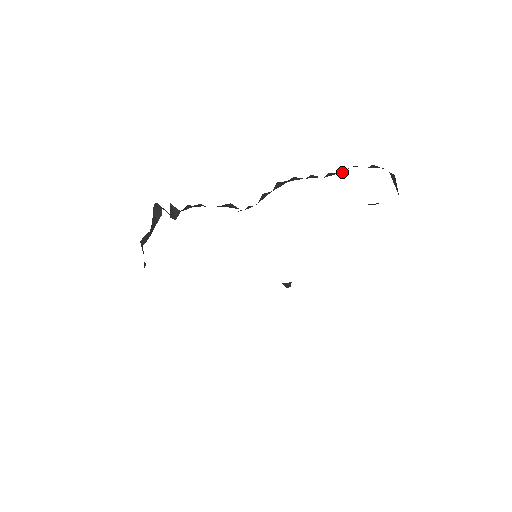
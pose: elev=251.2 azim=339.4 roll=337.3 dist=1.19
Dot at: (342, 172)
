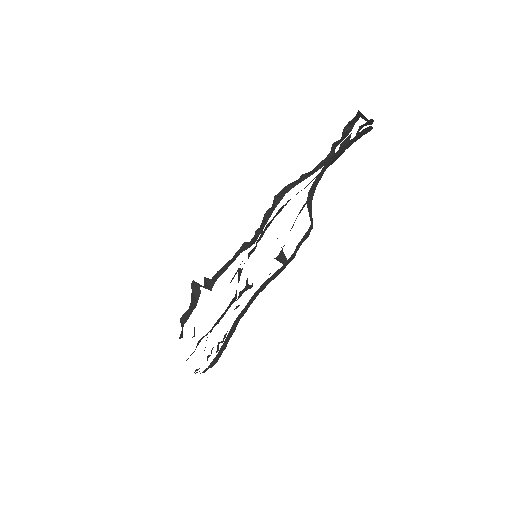
Dot at: (329, 156)
